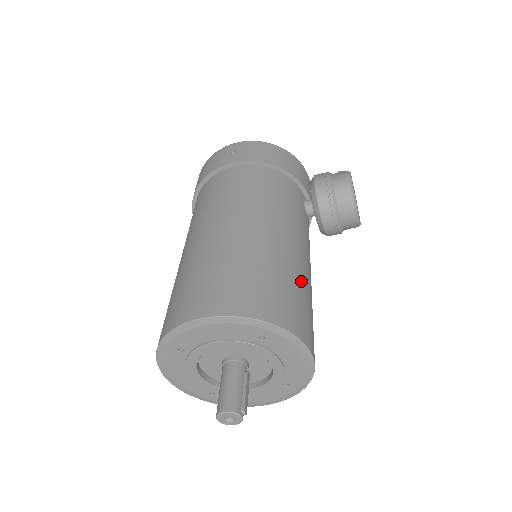
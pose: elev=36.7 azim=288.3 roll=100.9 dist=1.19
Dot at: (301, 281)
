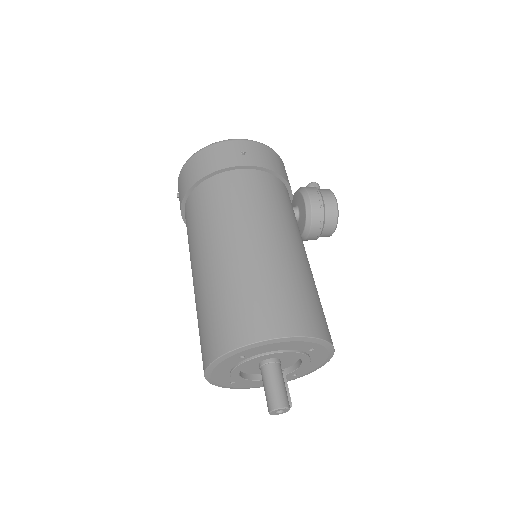
Dot at: occluded
